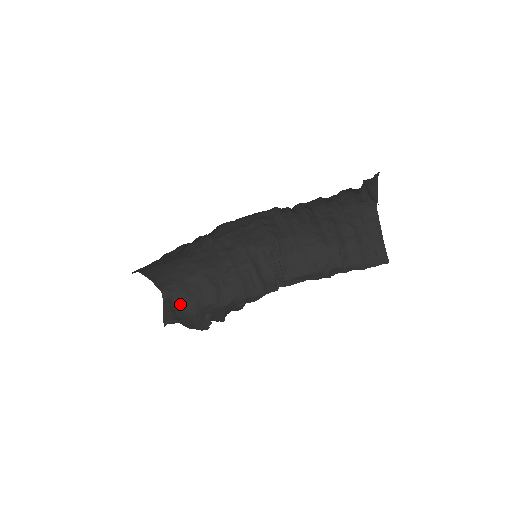
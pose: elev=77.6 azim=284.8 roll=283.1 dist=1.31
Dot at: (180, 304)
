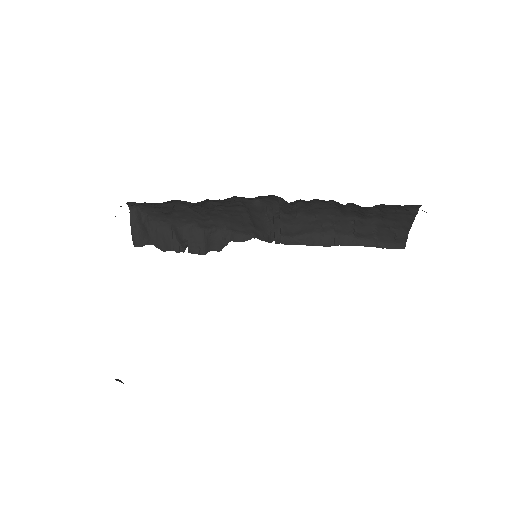
Dot at: (151, 216)
